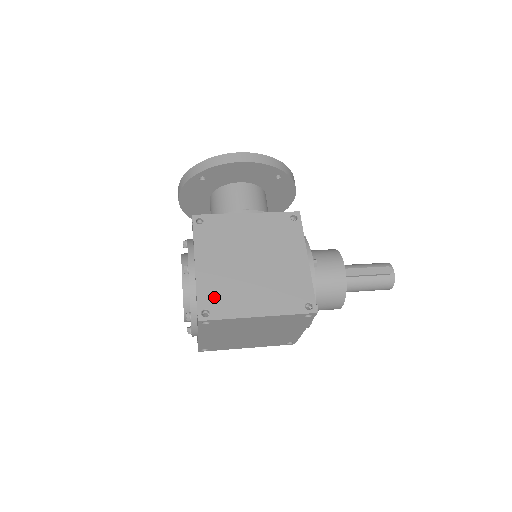
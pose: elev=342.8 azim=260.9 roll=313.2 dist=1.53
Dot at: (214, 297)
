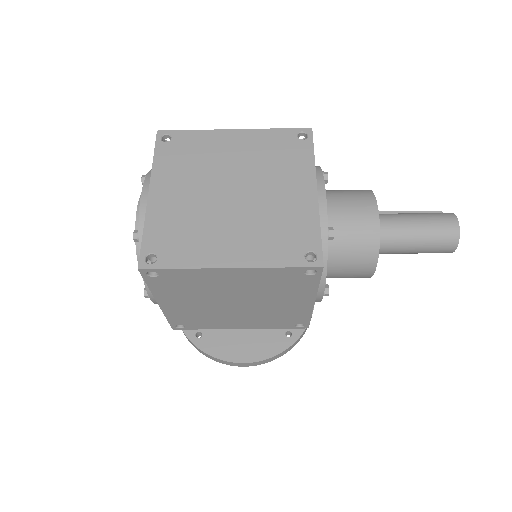
Dot at: occluded
